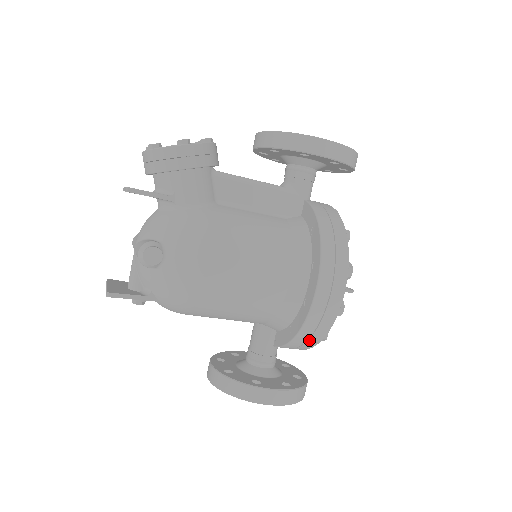
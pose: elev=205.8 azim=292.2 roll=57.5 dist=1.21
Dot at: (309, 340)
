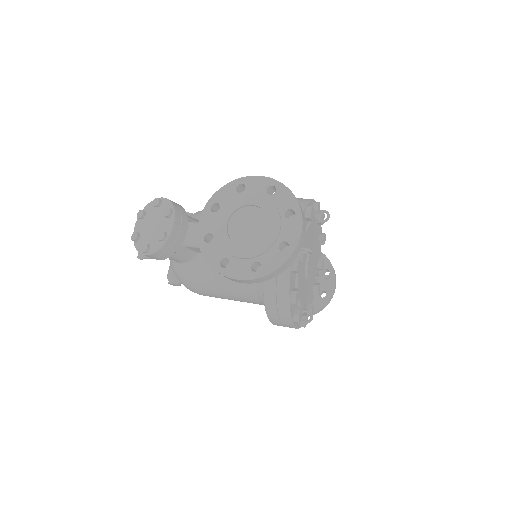
Dot at: occluded
